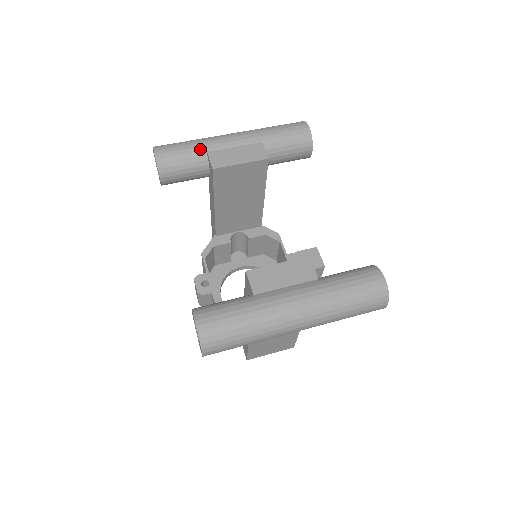
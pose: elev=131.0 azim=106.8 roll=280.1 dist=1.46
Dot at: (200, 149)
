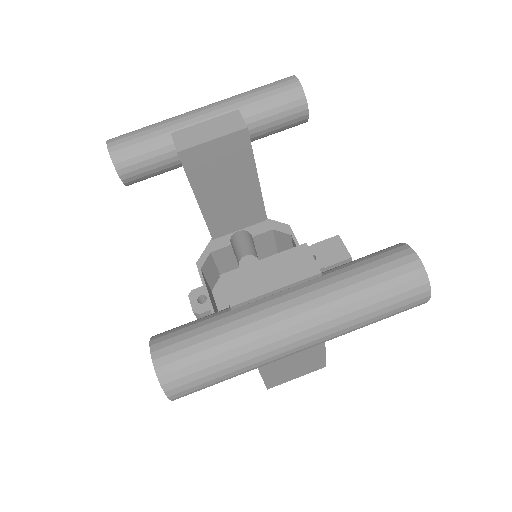
Dot at: (162, 132)
